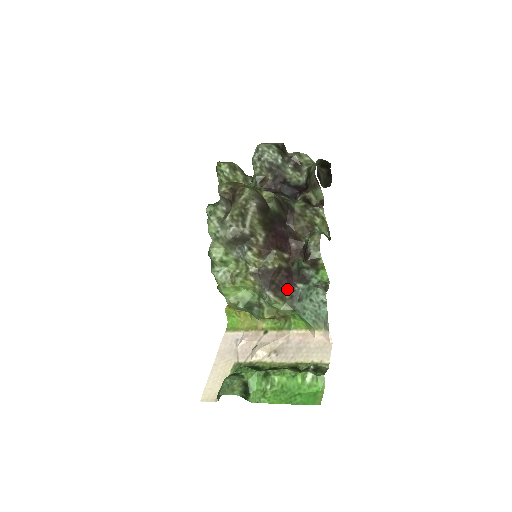
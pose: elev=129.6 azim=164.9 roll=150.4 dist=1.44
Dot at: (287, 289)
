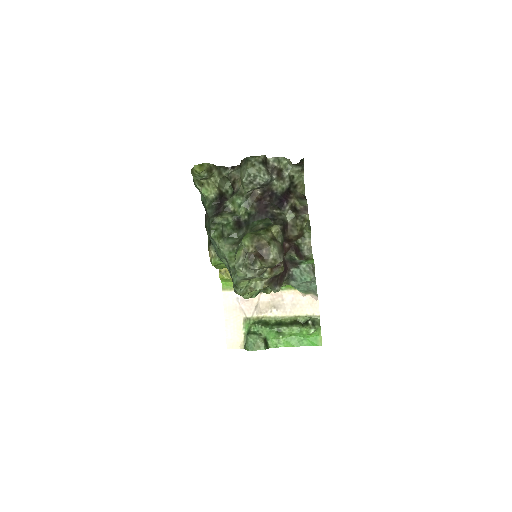
Dot at: (285, 276)
